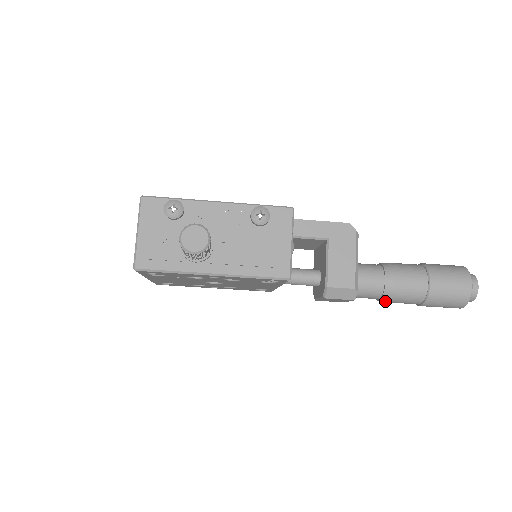
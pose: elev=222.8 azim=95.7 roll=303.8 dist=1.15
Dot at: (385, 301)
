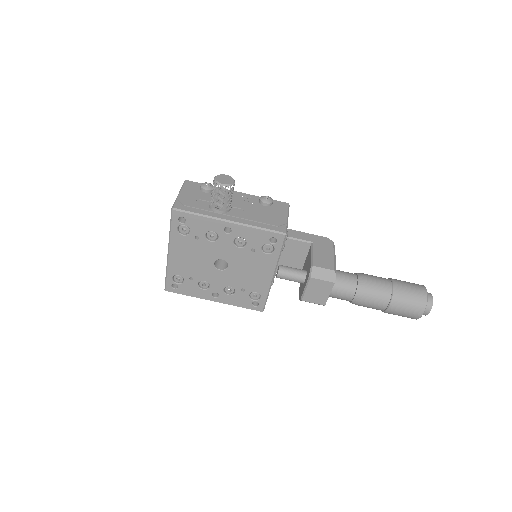
Dot at: (359, 298)
